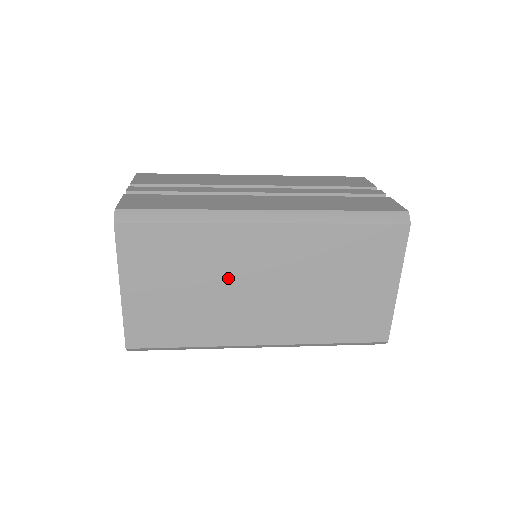
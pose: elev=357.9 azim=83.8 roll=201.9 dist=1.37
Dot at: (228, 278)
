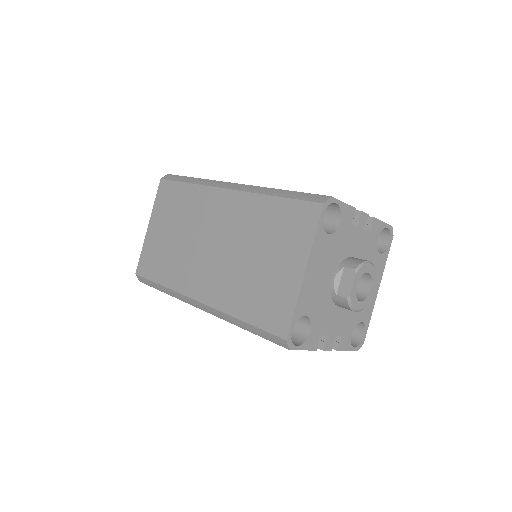
Dot at: (196, 231)
